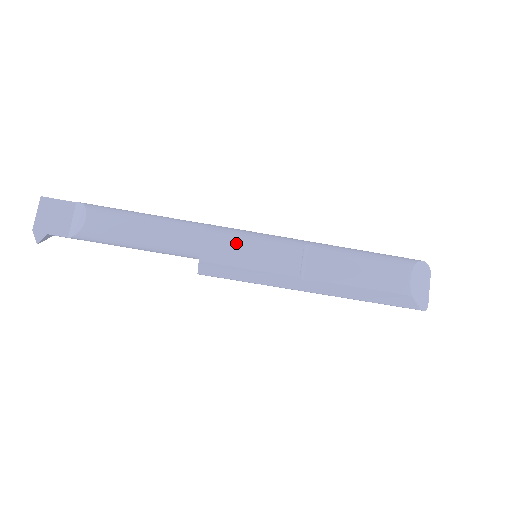
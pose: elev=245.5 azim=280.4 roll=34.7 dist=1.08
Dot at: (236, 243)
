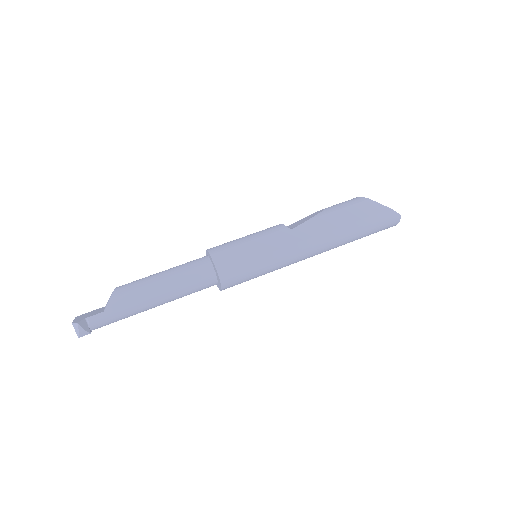
Dot at: occluded
